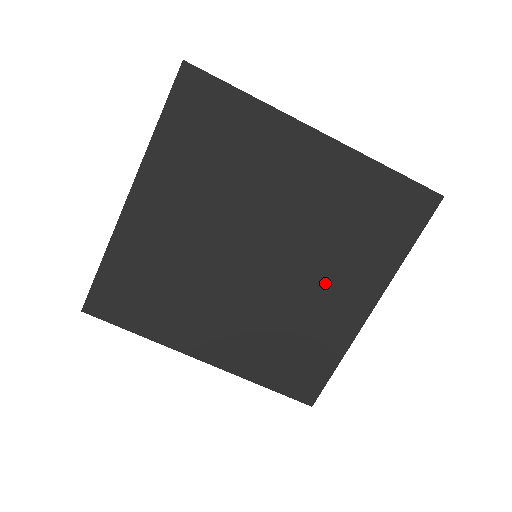
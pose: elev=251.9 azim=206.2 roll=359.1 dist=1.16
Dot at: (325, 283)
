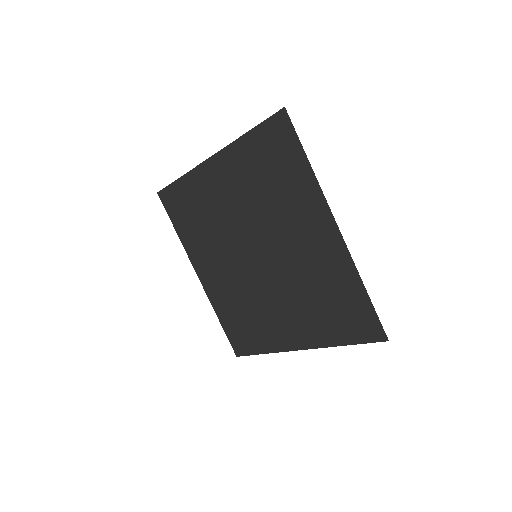
Dot at: (284, 309)
